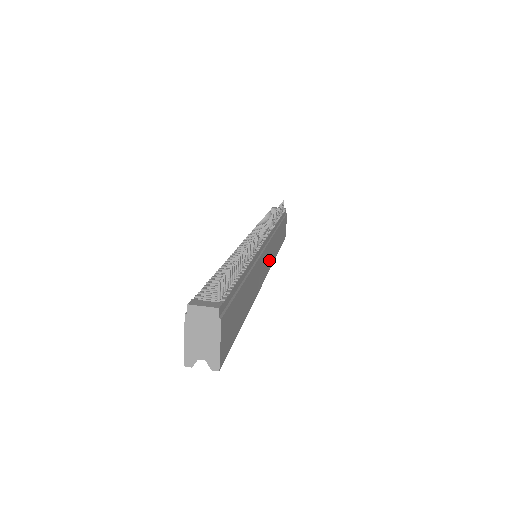
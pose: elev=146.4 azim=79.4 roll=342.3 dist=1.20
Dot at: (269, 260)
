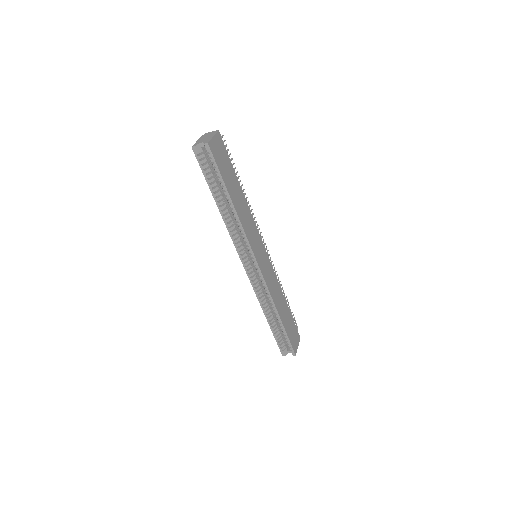
Dot at: (266, 273)
